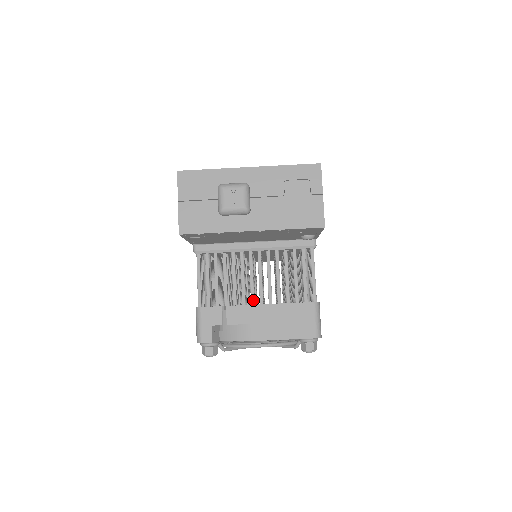
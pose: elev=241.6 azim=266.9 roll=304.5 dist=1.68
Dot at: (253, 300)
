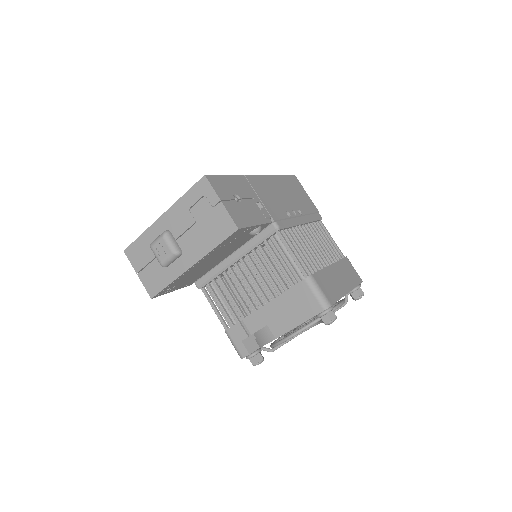
Dot at: (259, 303)
